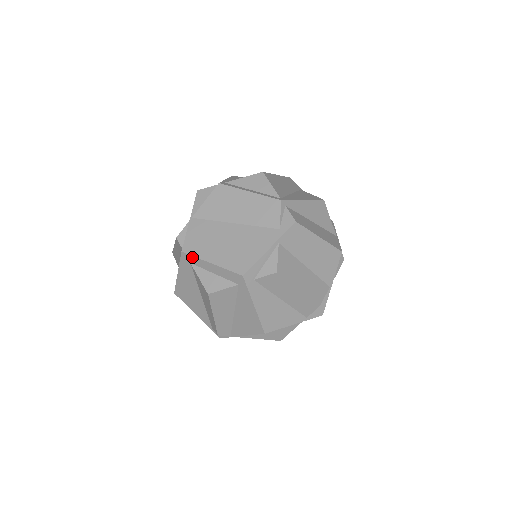
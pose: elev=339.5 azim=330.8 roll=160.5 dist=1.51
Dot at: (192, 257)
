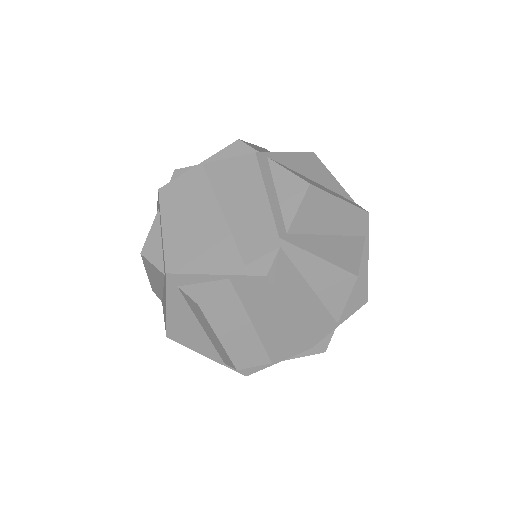
Dot at: (159, 204)
